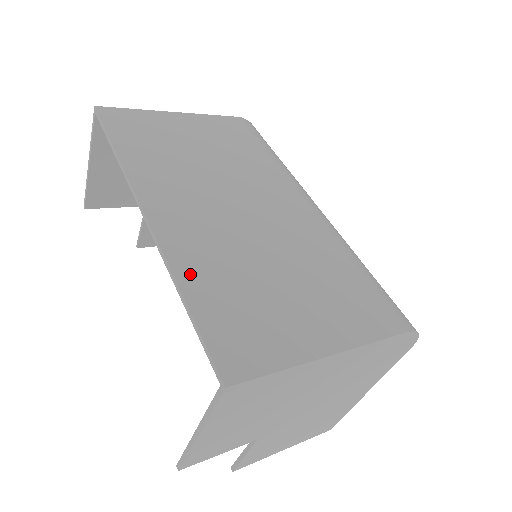
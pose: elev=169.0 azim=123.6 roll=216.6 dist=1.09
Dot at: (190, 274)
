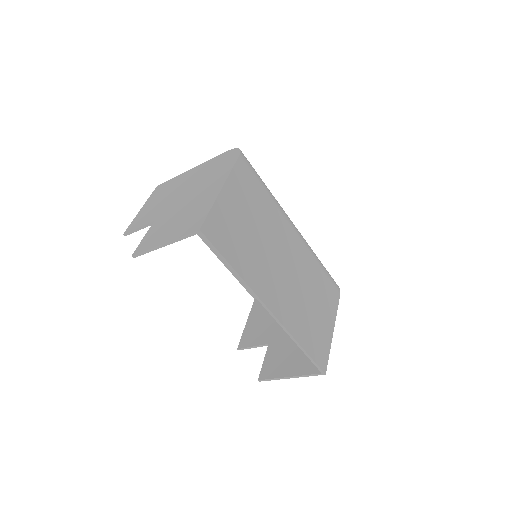
Dot at: (298, 334)
